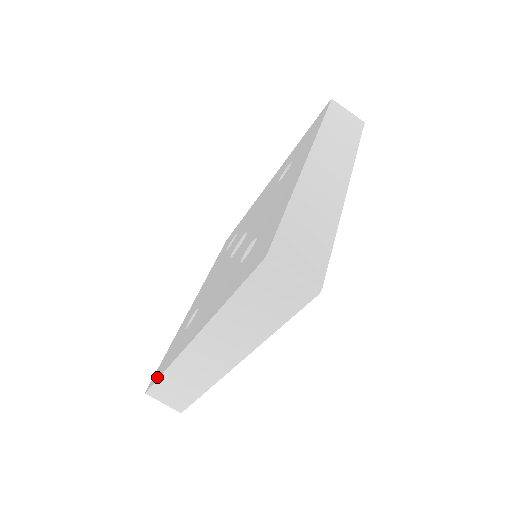
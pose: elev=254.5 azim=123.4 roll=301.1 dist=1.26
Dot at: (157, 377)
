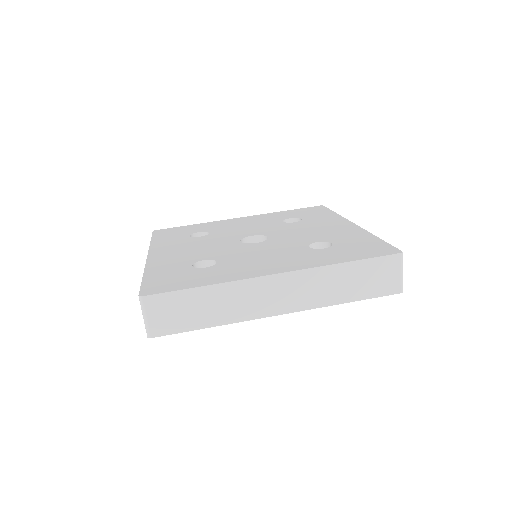
Dot at: (155, 236)
